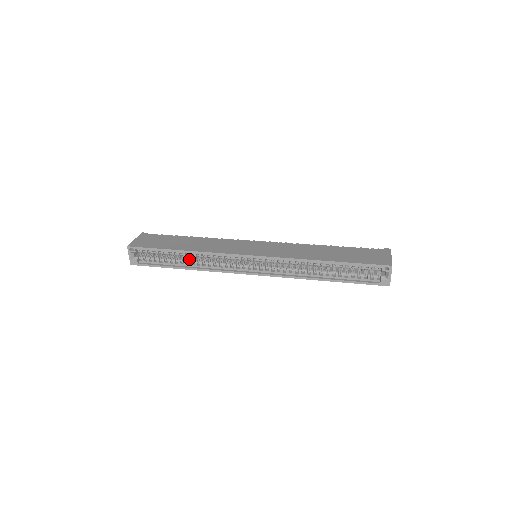
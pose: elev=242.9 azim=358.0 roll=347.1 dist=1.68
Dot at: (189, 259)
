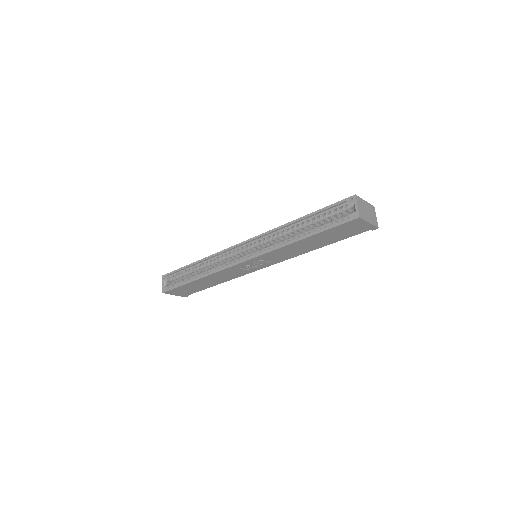
Dot at: (203, 272)
